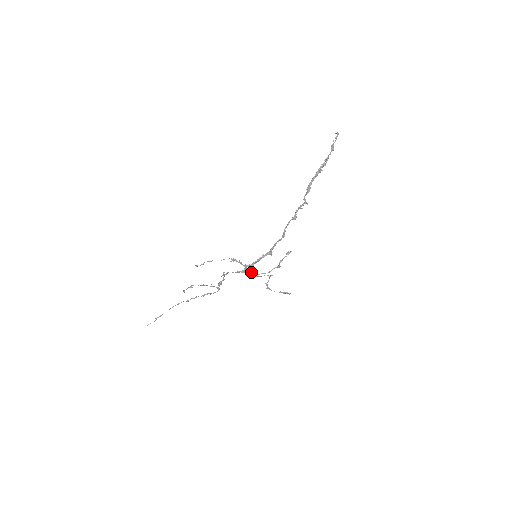
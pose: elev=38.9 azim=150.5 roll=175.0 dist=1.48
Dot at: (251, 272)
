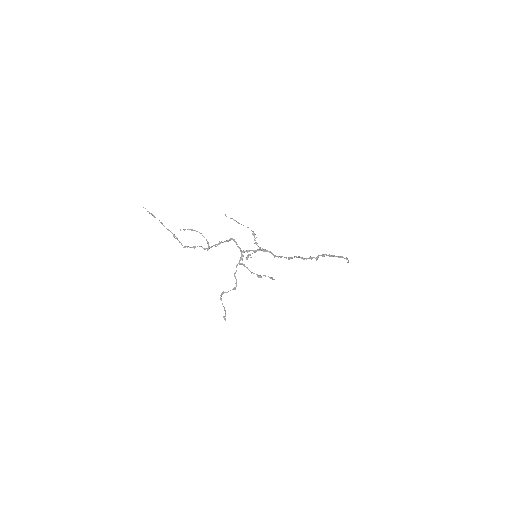
Dot at: (249, 255)
